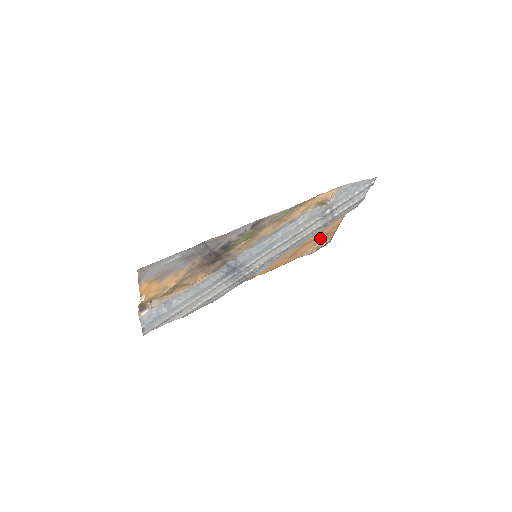
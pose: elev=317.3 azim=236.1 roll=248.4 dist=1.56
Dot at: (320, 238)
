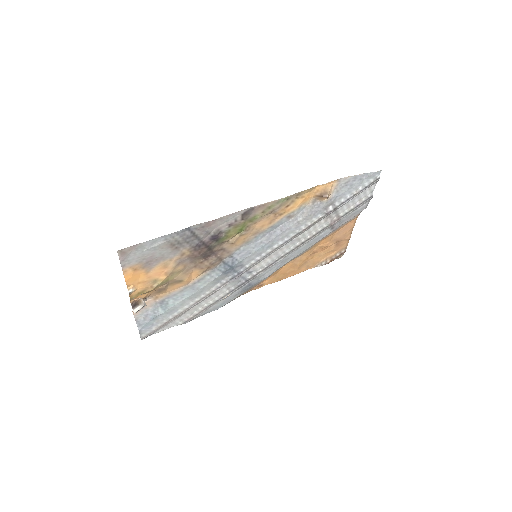
Dot at: (332, 246)
